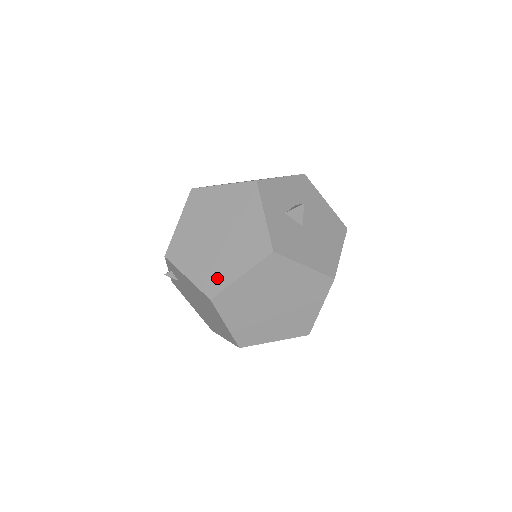
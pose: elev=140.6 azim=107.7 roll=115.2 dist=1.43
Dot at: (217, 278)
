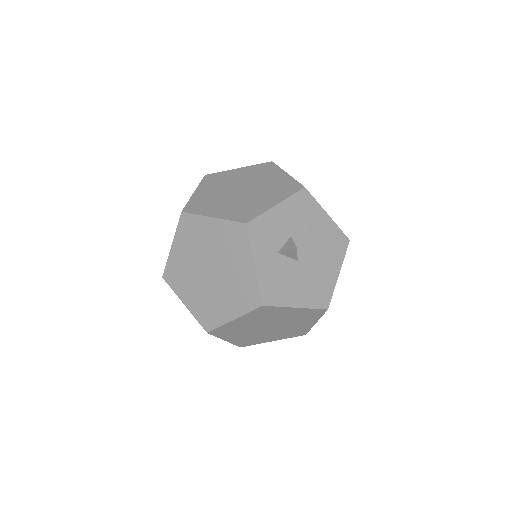
Dot at: (212, 315)
